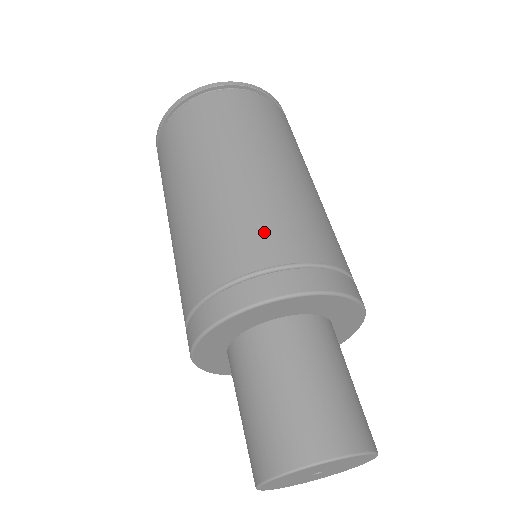
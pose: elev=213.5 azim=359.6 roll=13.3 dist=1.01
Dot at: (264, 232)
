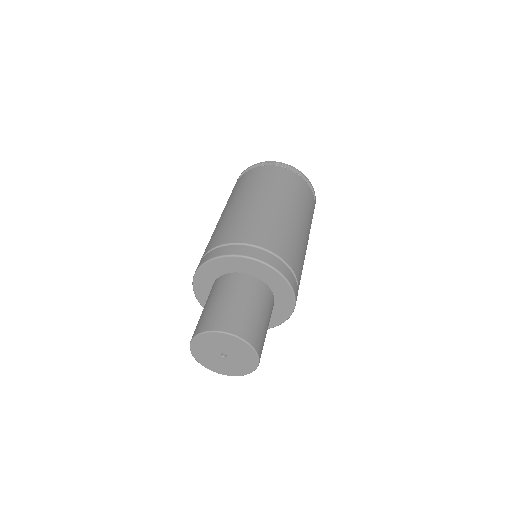
Dot at: (243, 228)
